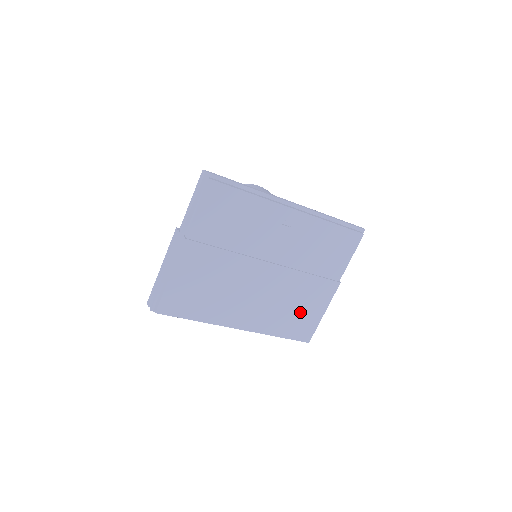
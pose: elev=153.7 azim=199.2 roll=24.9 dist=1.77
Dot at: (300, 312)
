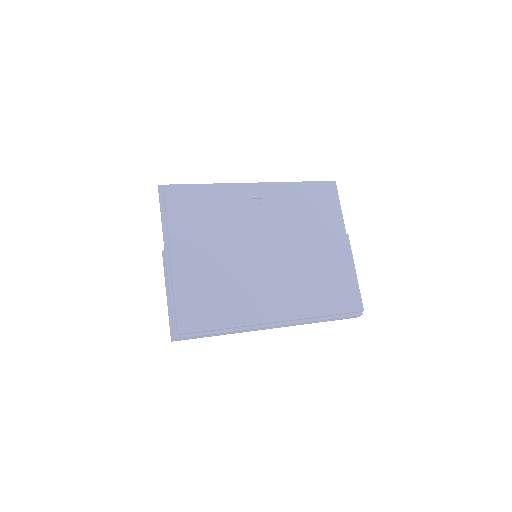
Dot at: (329, 279)
